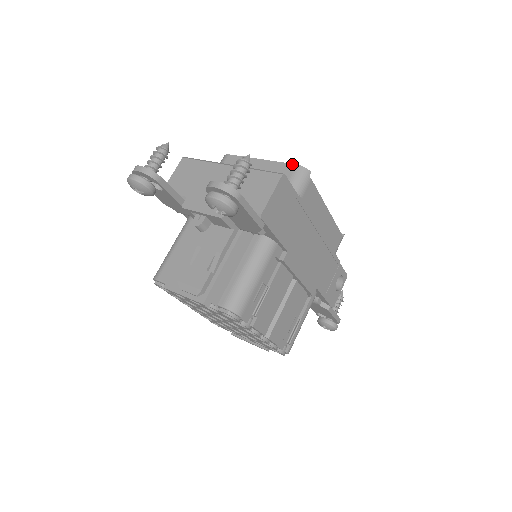
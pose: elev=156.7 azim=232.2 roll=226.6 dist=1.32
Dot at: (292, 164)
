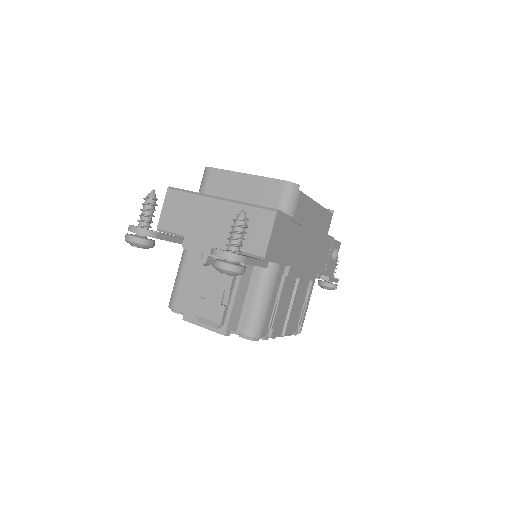
Dot at: (279, 180)
